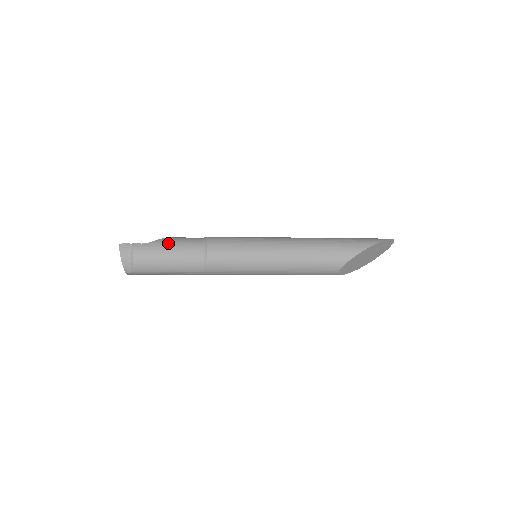
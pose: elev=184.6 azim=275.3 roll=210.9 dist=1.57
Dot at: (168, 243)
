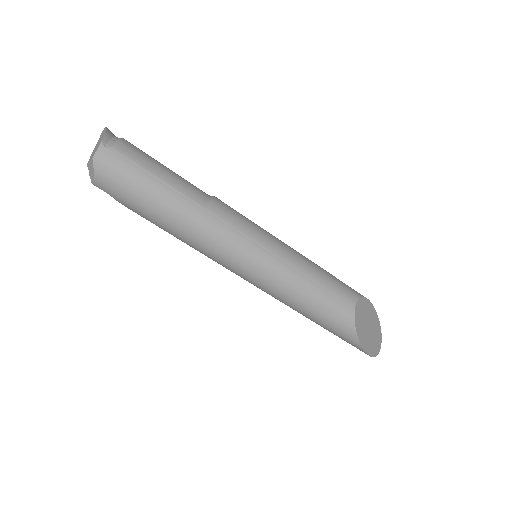
Dot at: occluded
